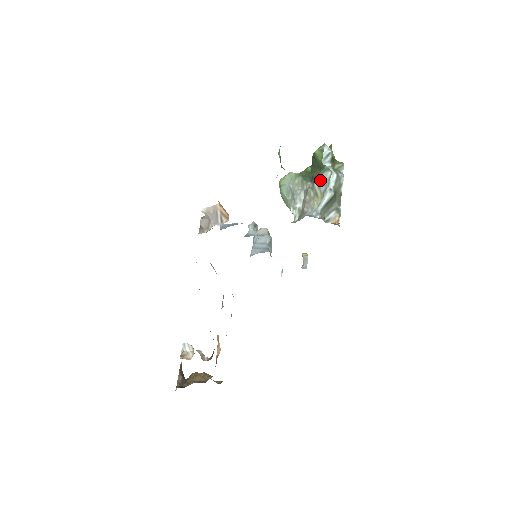
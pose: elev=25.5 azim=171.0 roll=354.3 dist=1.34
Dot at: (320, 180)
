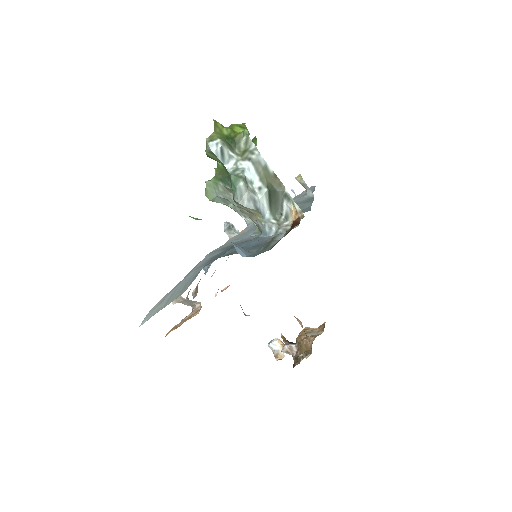
Dot at: (240, 200)
